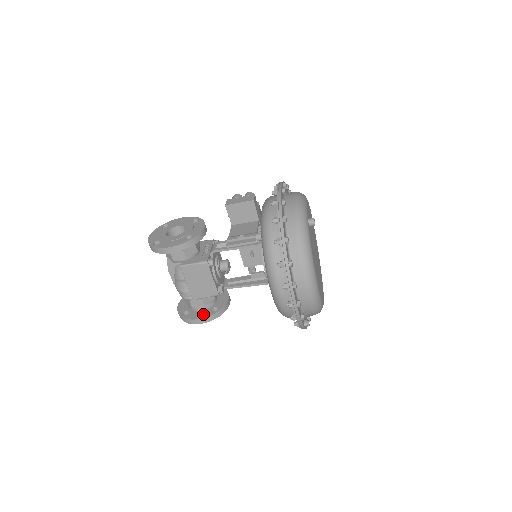
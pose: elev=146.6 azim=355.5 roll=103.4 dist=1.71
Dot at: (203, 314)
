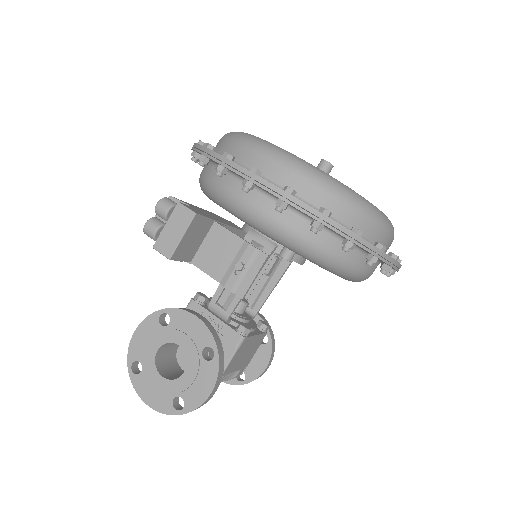
Dot at: (261, 358)
